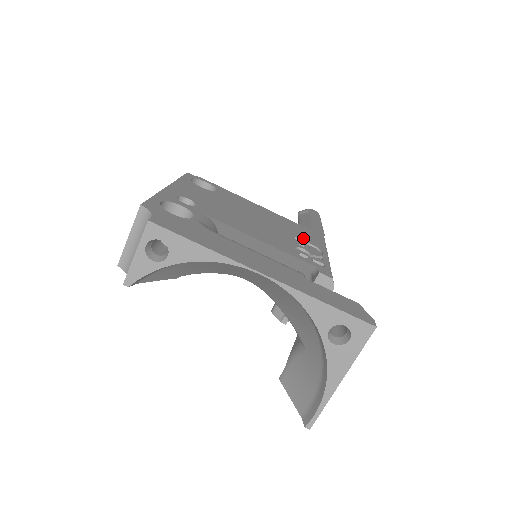
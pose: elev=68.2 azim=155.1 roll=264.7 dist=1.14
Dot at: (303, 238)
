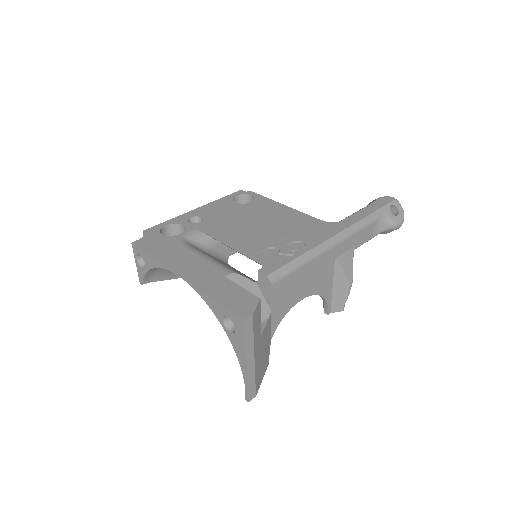
Dot at: (299, 236)
